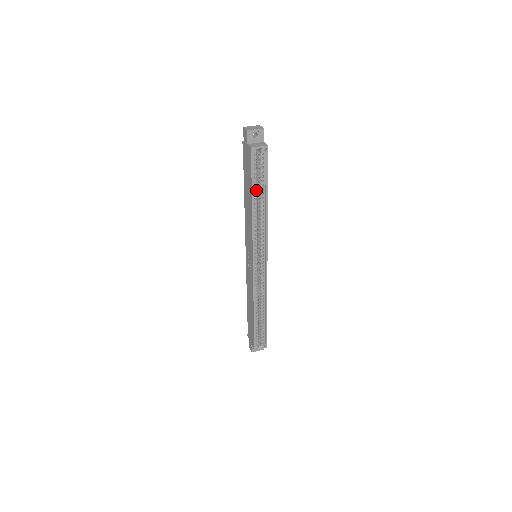
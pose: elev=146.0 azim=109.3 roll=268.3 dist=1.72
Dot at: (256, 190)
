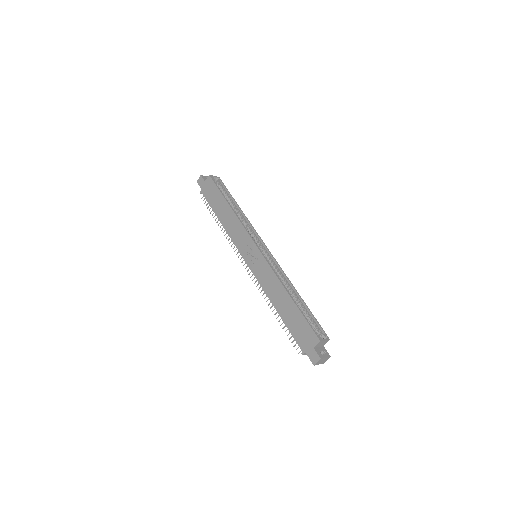
Dot at: occluded
